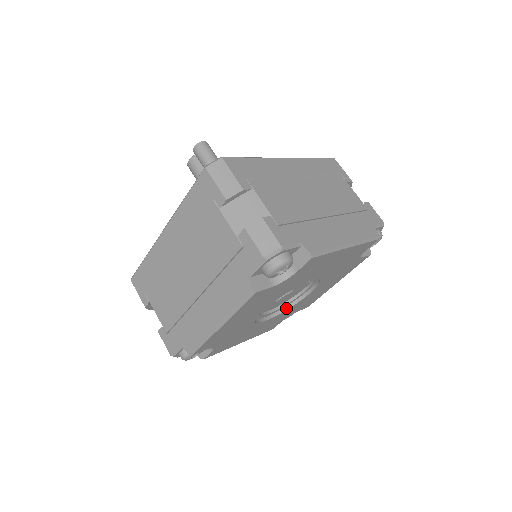
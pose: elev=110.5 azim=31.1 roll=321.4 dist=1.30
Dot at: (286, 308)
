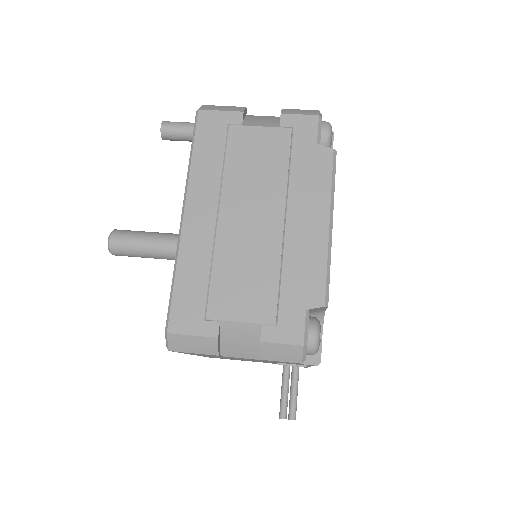
Dot at: occluded
